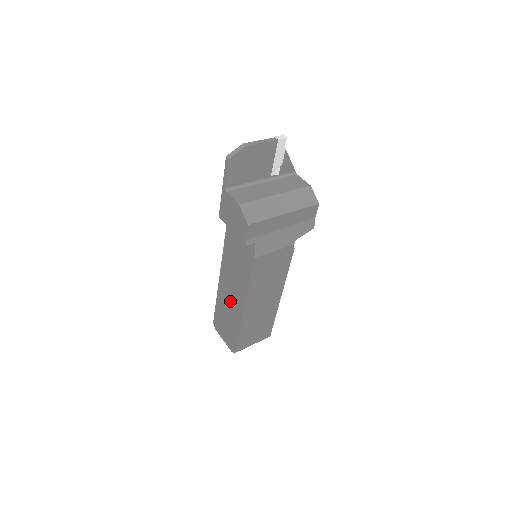
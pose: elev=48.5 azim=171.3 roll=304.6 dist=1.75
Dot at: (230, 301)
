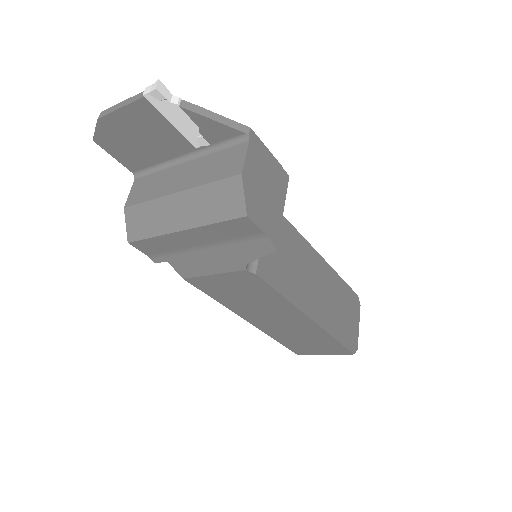
Dot at: occluded
